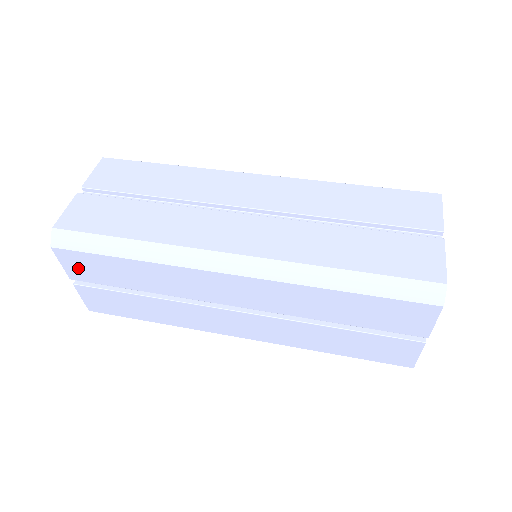
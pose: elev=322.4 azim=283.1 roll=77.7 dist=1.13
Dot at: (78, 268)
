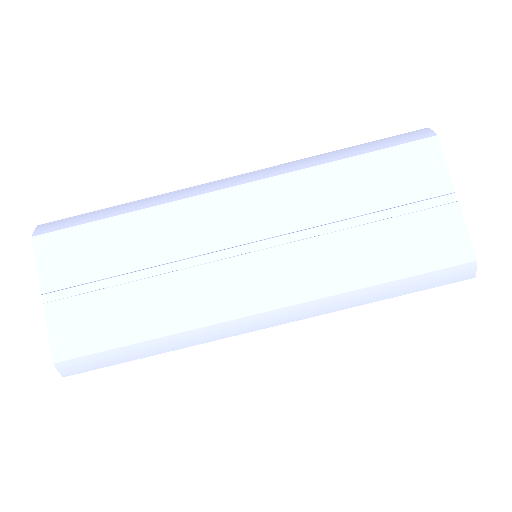
Dot at: occluded
